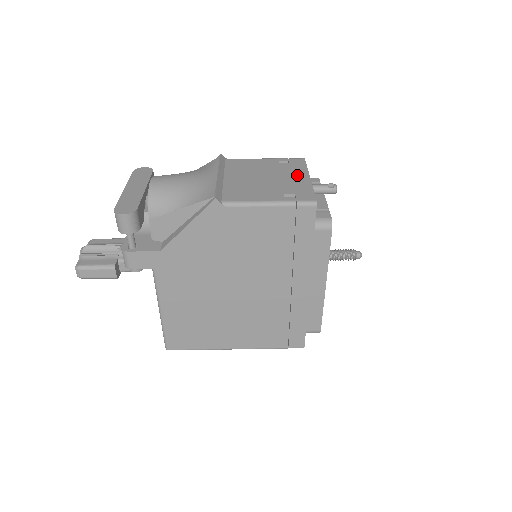
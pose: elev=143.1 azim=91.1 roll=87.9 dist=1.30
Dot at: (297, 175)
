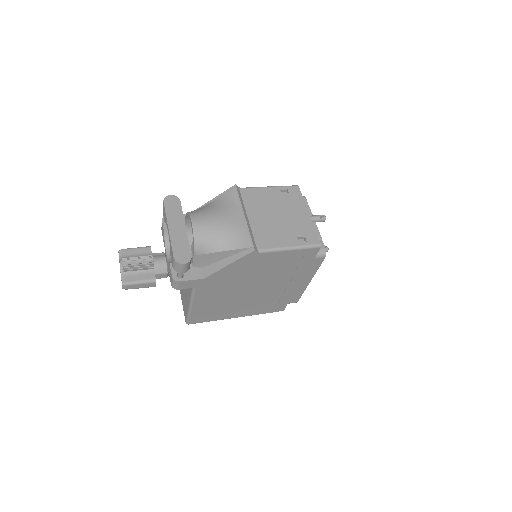
Dot at: (300, 211)
